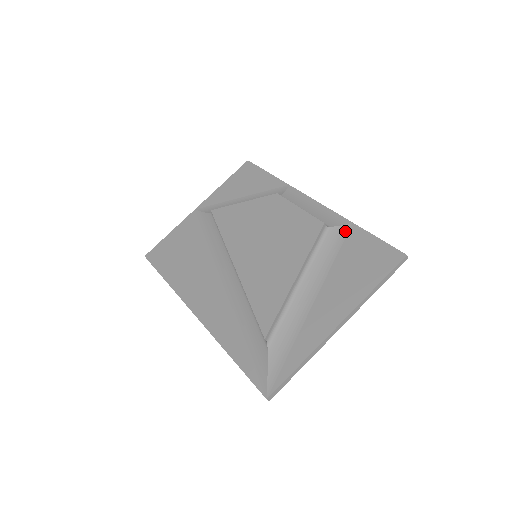
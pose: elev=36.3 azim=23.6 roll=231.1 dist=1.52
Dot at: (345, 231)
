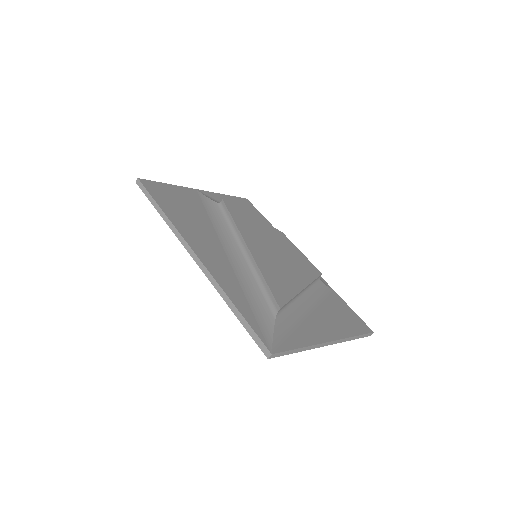
Dot at: (329, 291)
